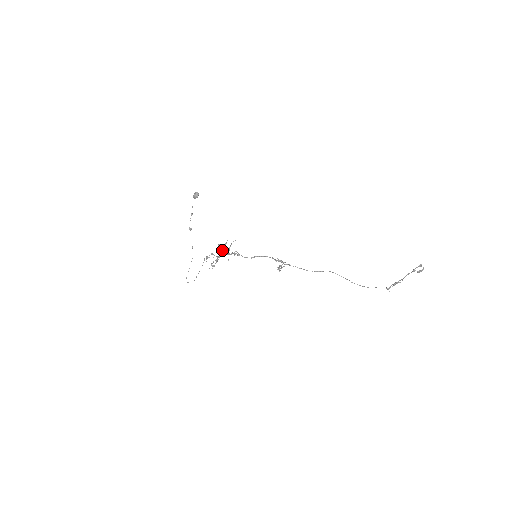
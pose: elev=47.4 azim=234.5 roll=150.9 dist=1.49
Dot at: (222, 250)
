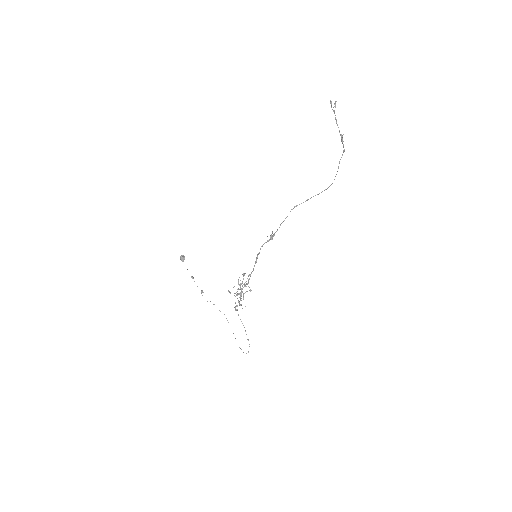
Dot at: (240, 288)
